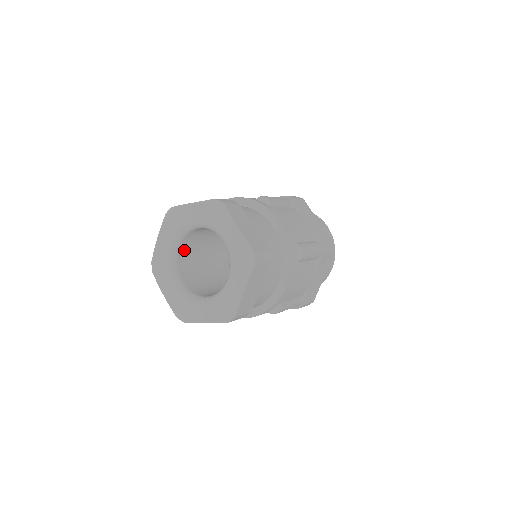
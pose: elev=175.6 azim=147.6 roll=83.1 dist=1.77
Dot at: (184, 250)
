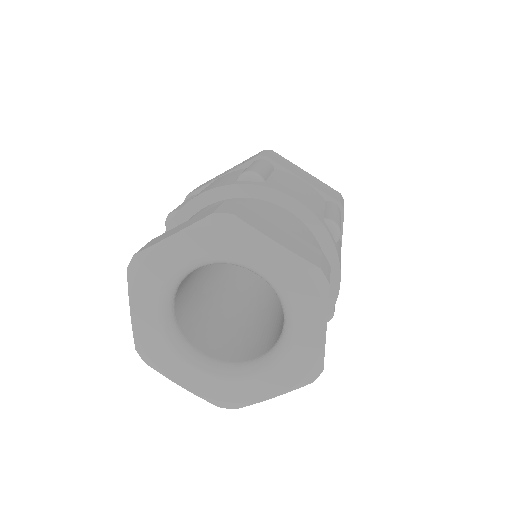
Dot at: (179, 307)
